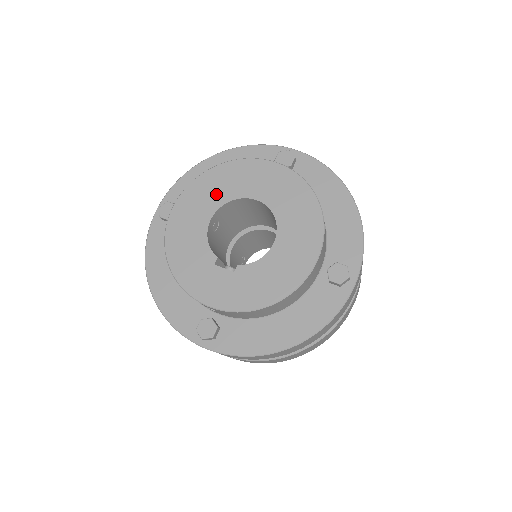
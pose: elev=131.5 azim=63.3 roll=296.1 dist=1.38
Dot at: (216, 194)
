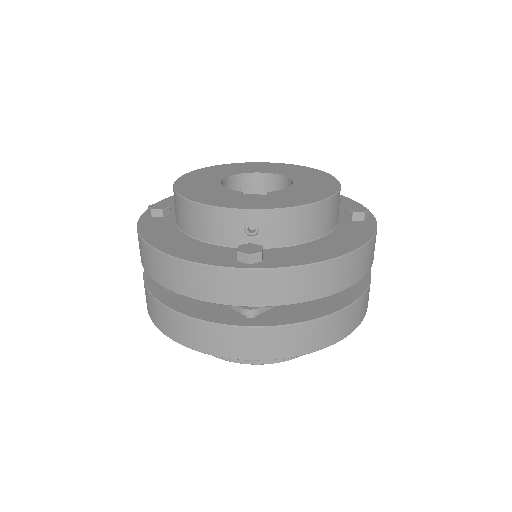
Dot at: (218, 174)
